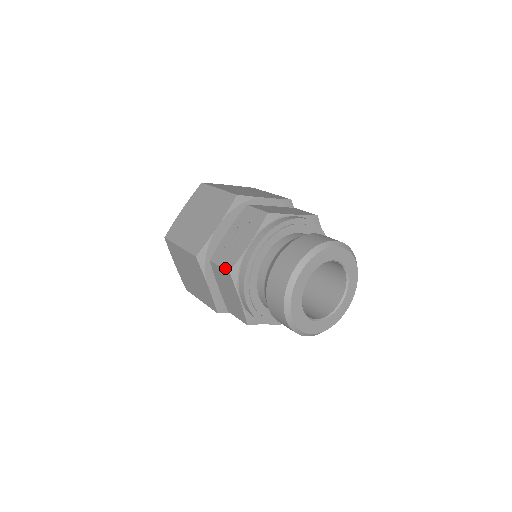
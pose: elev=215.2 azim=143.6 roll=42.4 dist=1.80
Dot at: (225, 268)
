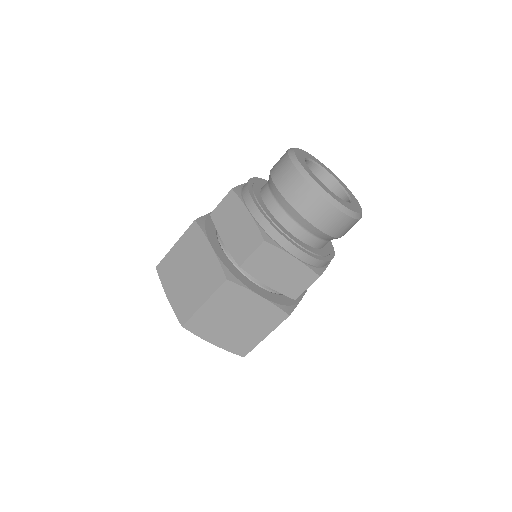
Dot at: (227, 194)
